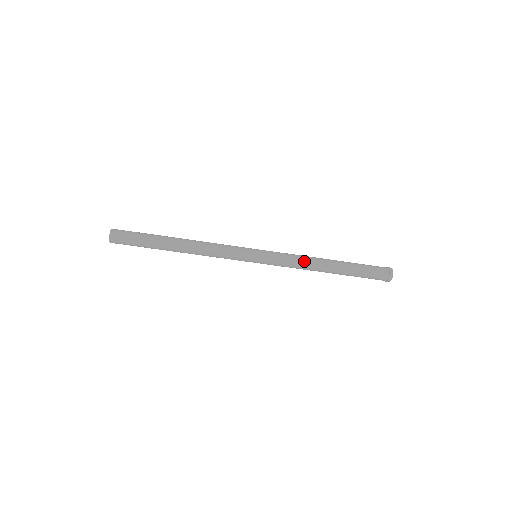
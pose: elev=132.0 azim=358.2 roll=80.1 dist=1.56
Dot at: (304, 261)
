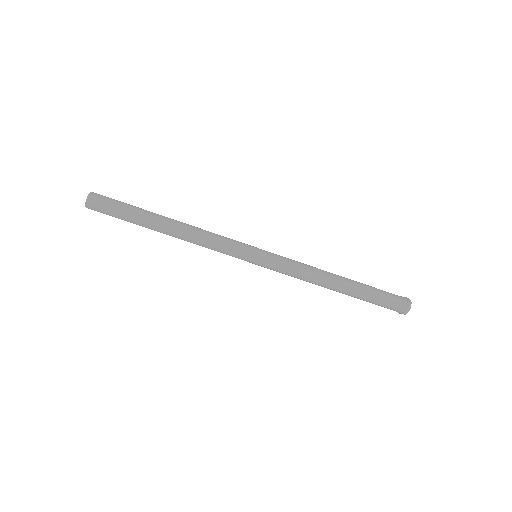
Dot at: (308, 280)
